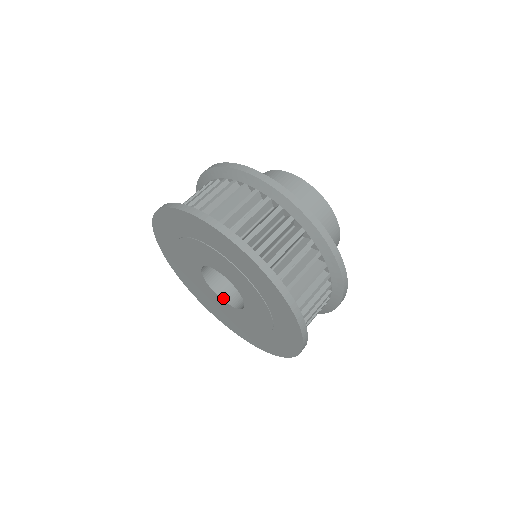
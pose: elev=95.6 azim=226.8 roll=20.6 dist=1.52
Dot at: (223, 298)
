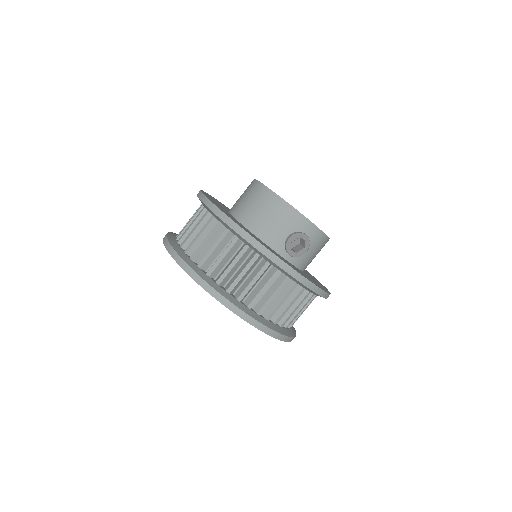
Dot at: occluded
